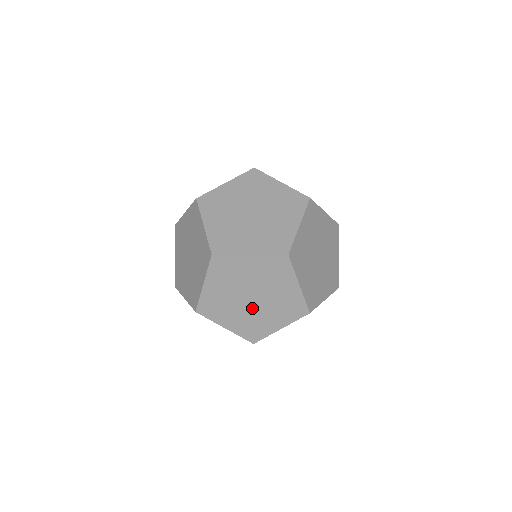
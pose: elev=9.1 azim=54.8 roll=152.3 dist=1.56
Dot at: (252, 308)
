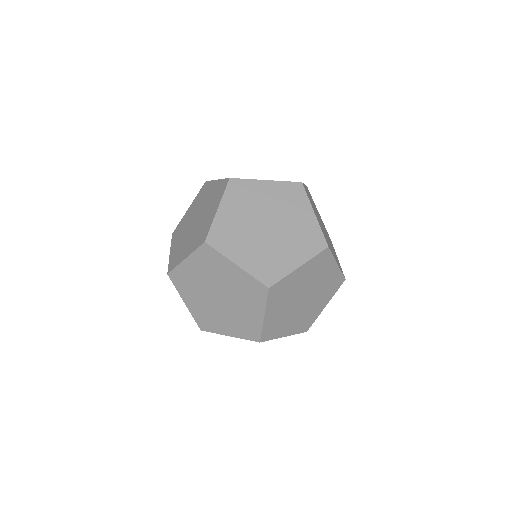
Dot at: occluded
